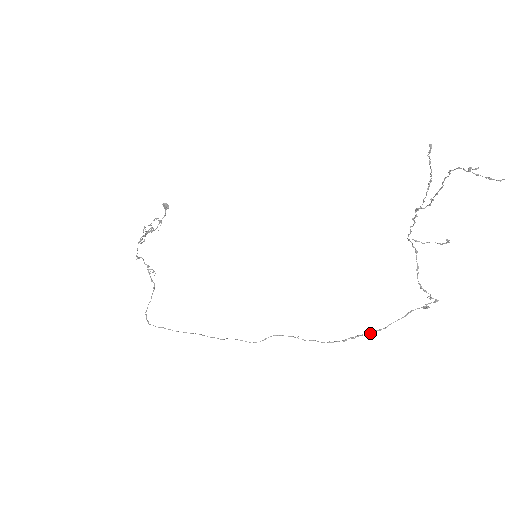
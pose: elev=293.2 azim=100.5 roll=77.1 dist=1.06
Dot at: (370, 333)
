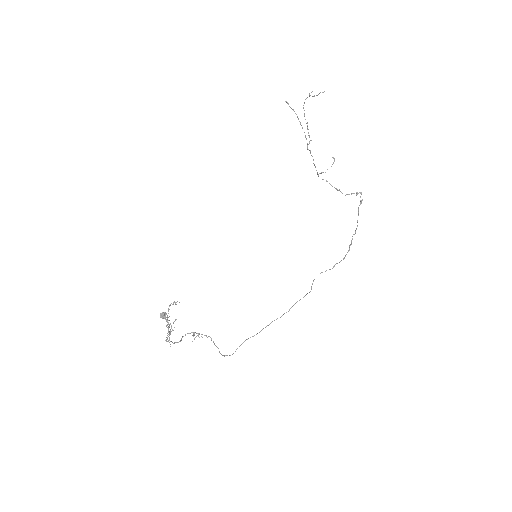
Dot at: (355, 233)
